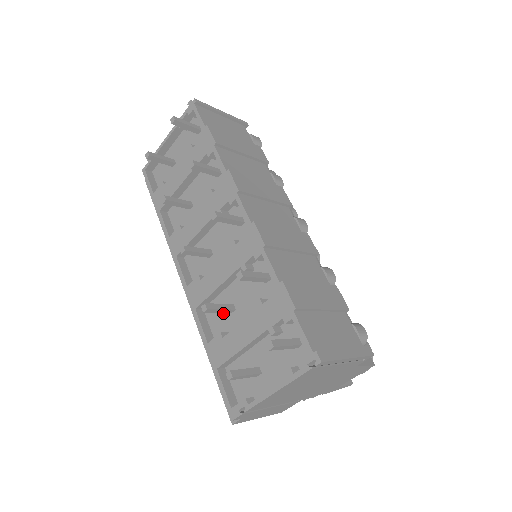
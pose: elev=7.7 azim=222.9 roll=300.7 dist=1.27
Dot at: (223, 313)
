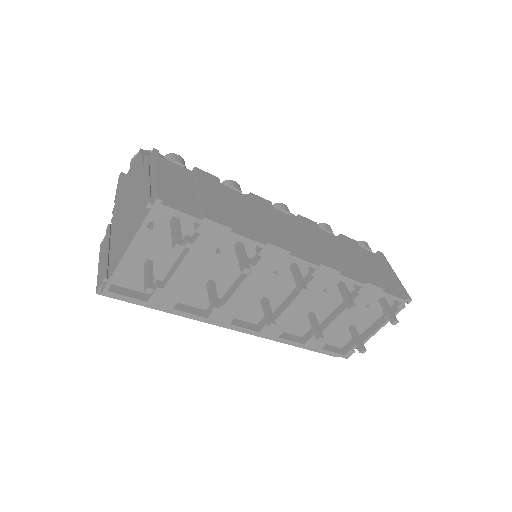
Dot at: (302, 321)
